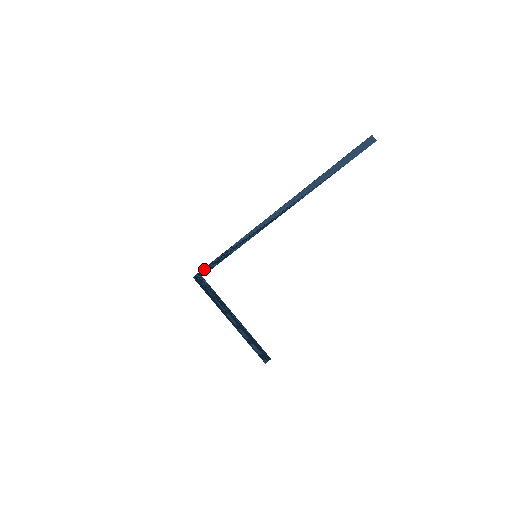
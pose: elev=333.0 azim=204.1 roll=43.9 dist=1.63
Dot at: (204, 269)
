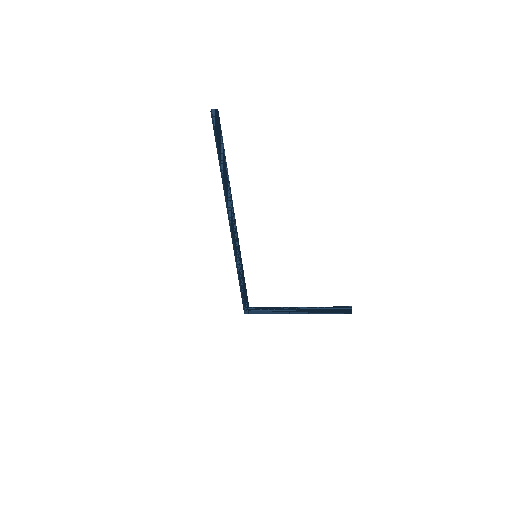
Dot at: (244, 301)
